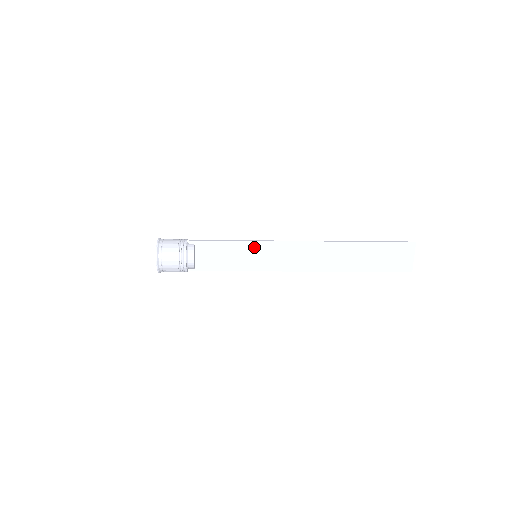
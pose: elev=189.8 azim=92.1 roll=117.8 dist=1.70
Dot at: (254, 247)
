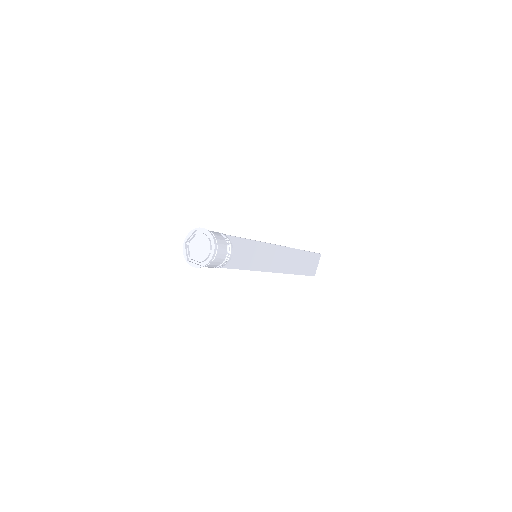
Dot at: (258, 247)
